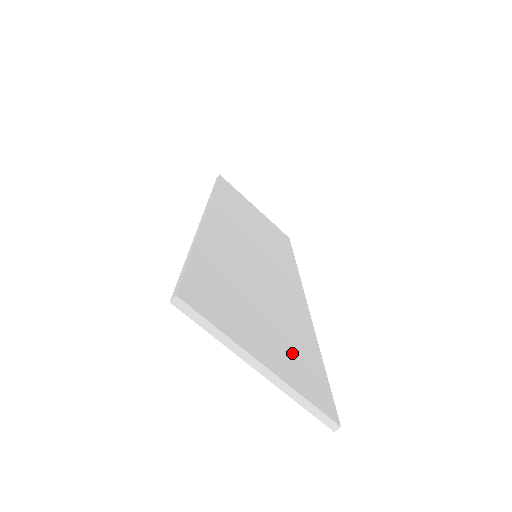
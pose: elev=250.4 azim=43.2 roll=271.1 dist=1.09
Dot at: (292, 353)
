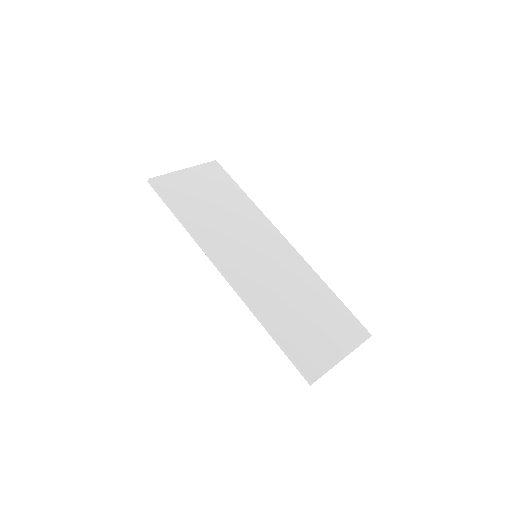
Dot at: (335, 323)
